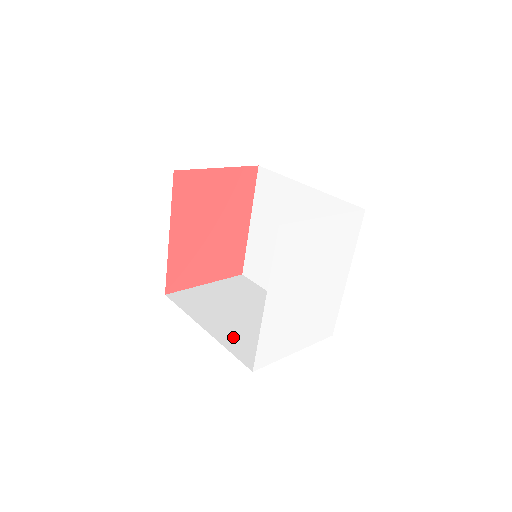
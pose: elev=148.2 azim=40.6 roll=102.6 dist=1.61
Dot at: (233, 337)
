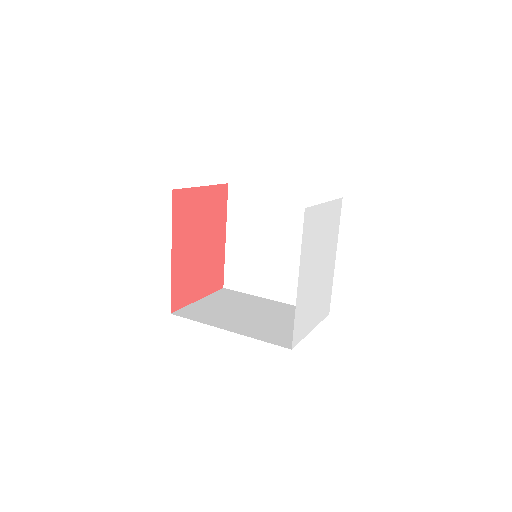
Dot at: (255, 331)
